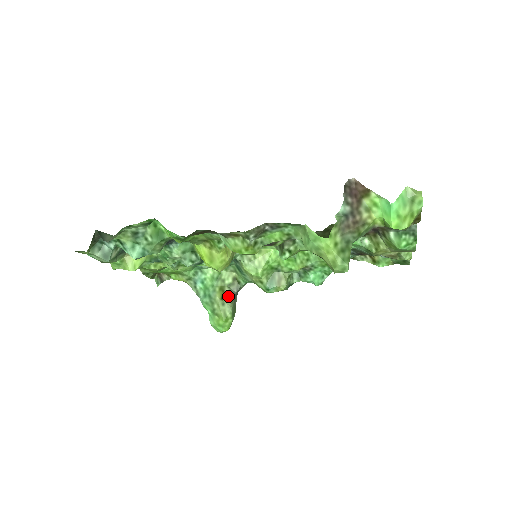
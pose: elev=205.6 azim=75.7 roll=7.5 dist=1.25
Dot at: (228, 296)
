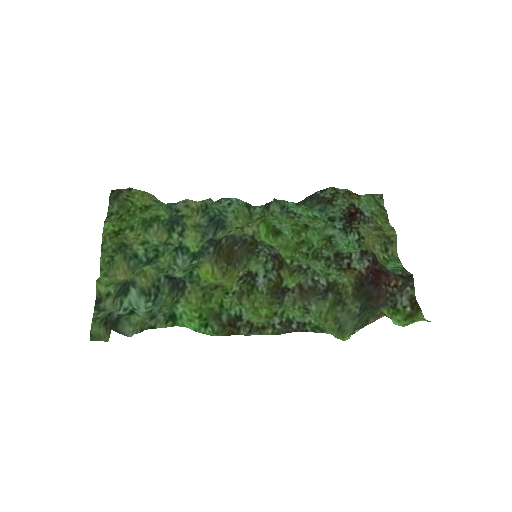
Dot at: occluded
